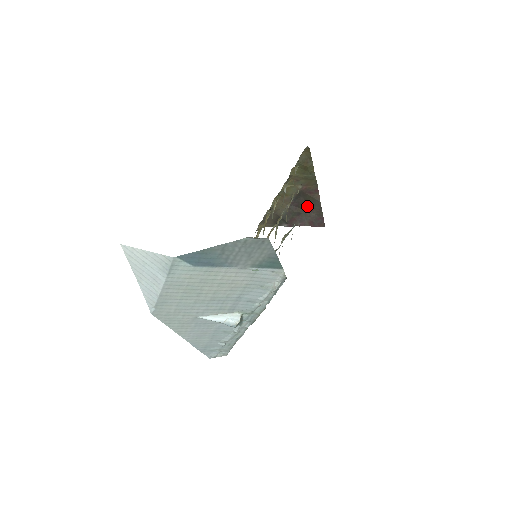
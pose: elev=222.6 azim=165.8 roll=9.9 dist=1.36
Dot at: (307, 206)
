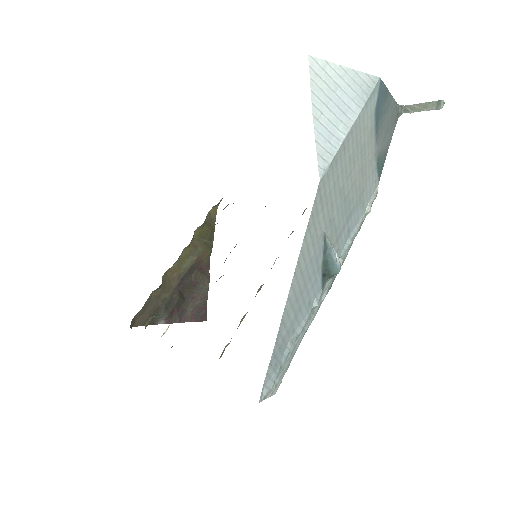
Dot at: (192, 290)
